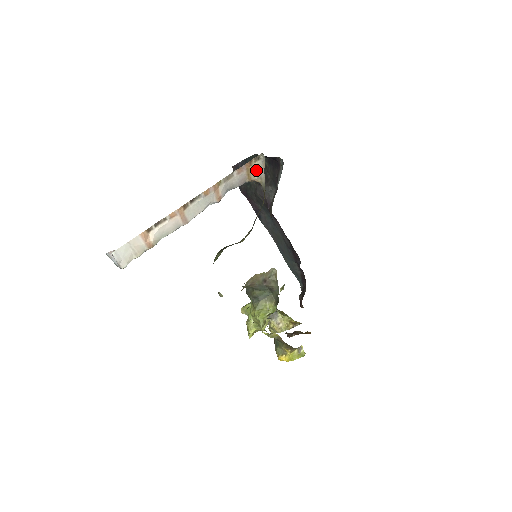
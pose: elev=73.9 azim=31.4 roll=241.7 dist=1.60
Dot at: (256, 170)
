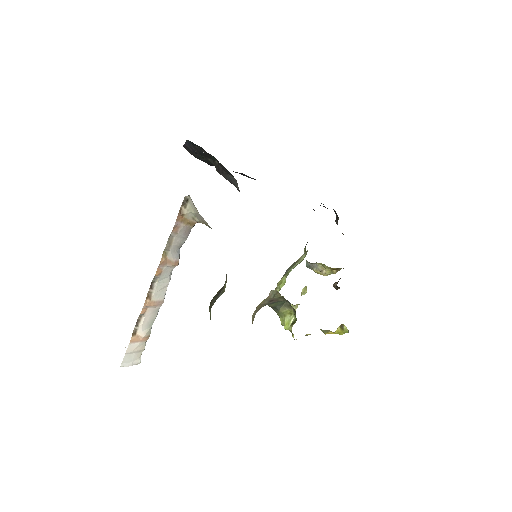
Dot at: (192, 214)
